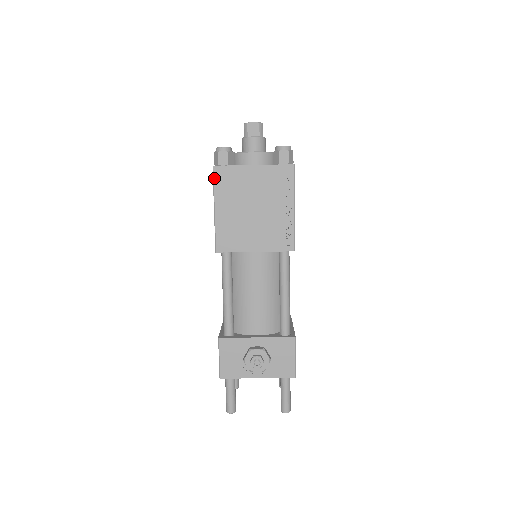
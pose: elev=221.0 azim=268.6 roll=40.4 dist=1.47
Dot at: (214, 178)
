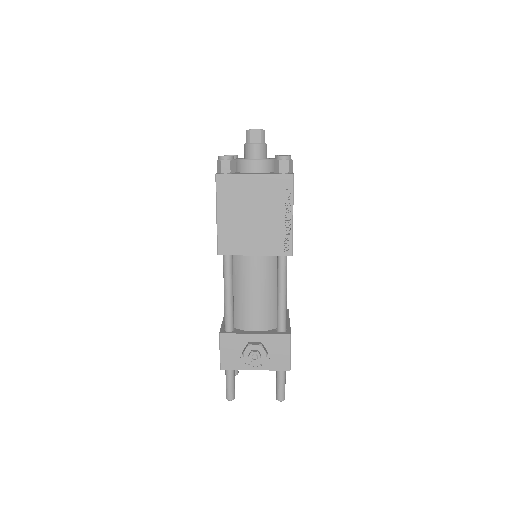
Dot at: (217, 185)
